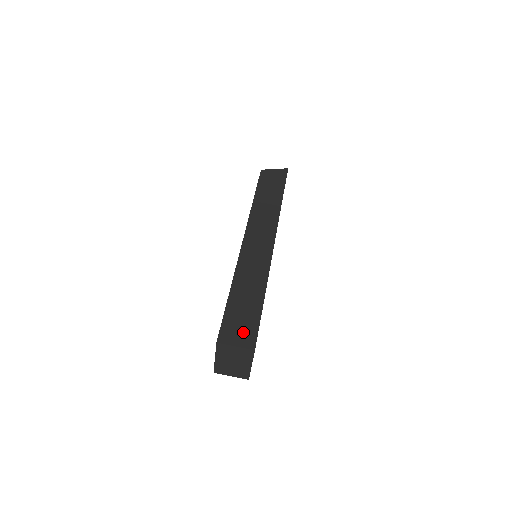
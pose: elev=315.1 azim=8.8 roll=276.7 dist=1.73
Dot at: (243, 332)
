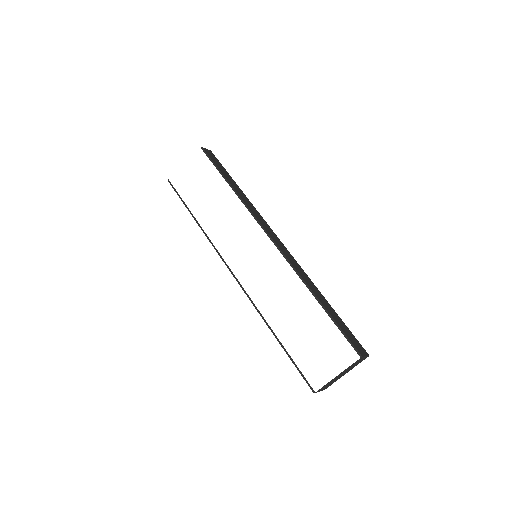
Dot at: (355, 341)
